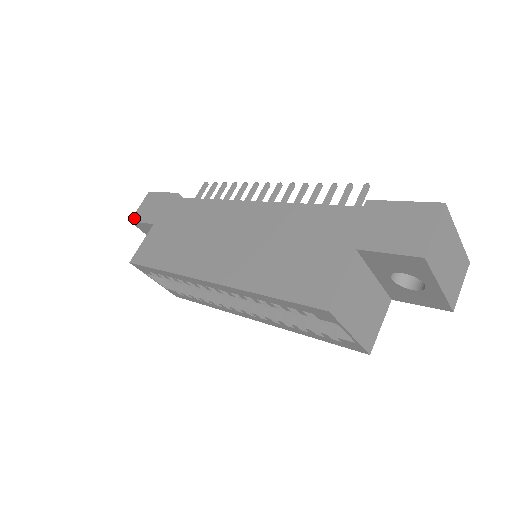
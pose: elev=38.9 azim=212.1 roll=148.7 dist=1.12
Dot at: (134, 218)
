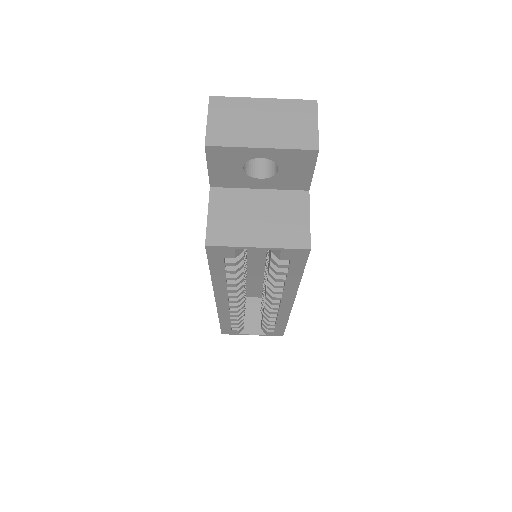
Dot at: occluded
